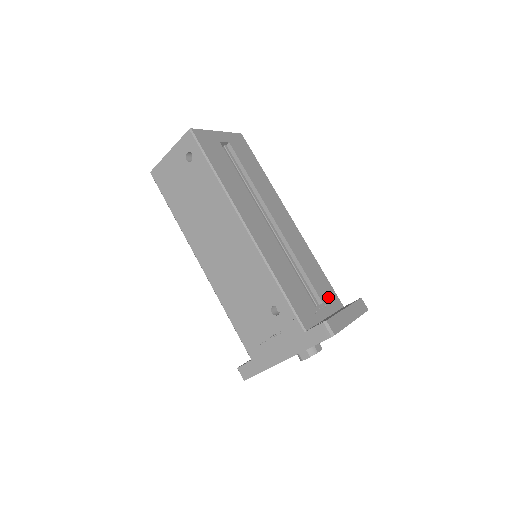
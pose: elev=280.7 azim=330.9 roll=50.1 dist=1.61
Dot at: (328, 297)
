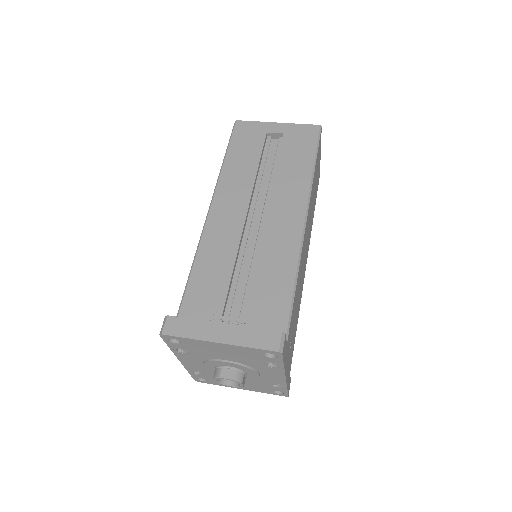
Dot at: (264, 318)
